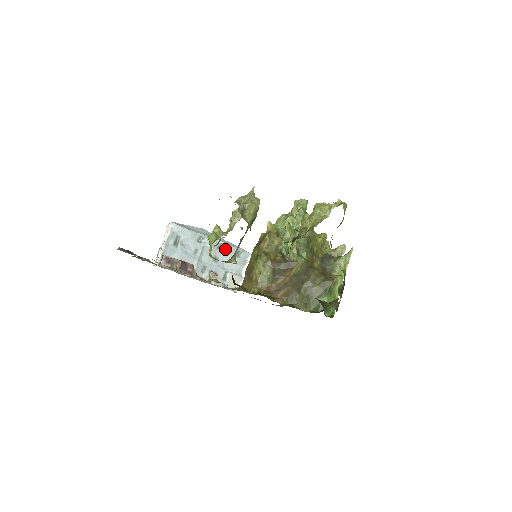
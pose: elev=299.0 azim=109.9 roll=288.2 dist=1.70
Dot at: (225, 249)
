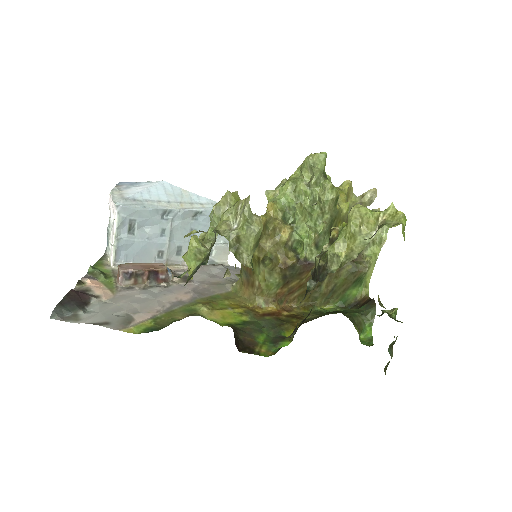
Dot at: (204, 217)
